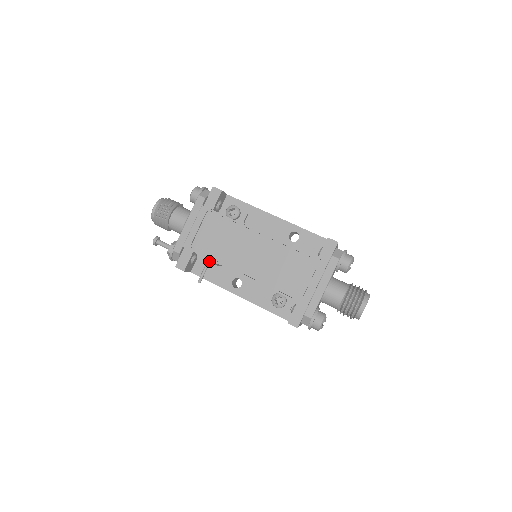
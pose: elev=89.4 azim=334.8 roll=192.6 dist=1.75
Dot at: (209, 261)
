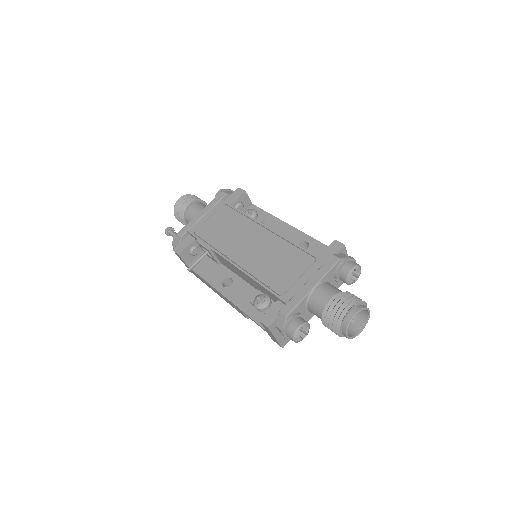
Dot at: (205, 246)
